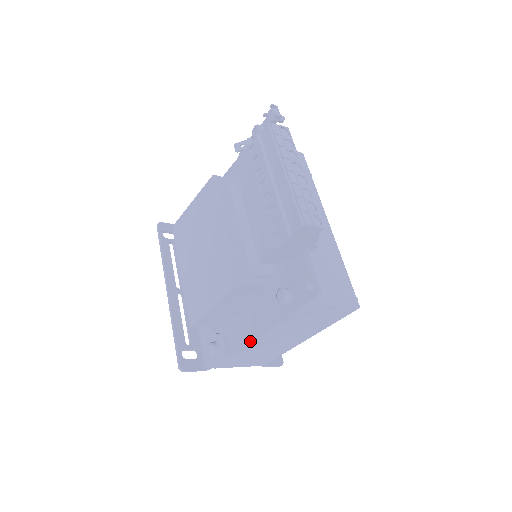
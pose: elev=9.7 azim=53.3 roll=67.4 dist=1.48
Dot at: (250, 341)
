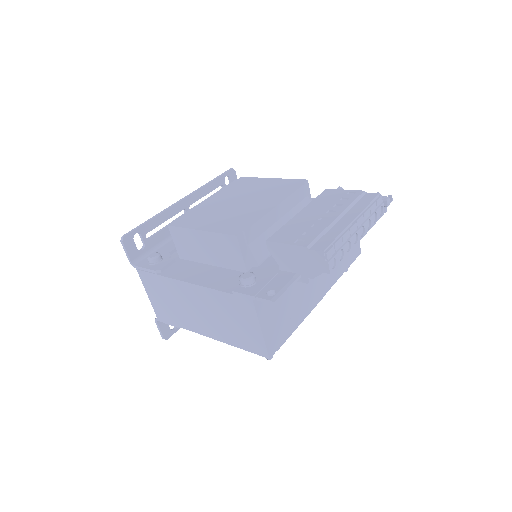
Dot at: (185, 280)
